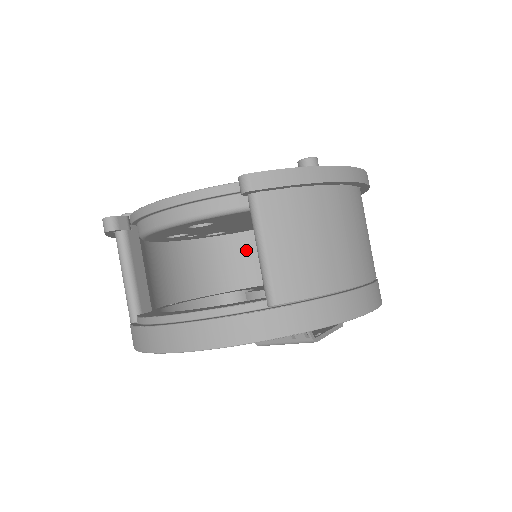
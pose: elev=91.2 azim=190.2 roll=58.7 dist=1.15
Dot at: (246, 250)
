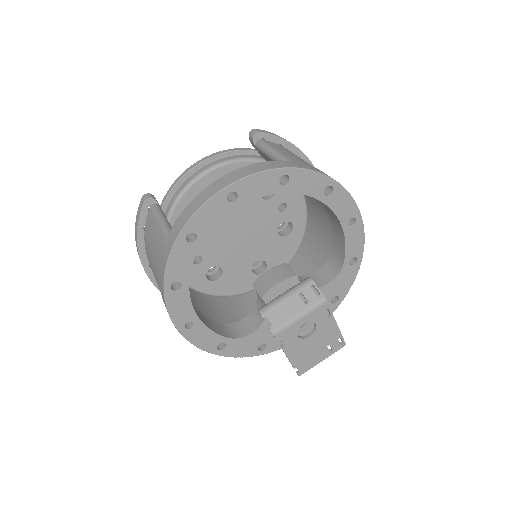
Dot at: (239, 307)
